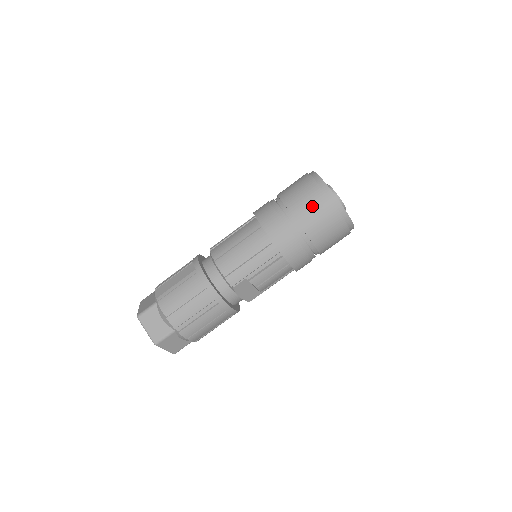
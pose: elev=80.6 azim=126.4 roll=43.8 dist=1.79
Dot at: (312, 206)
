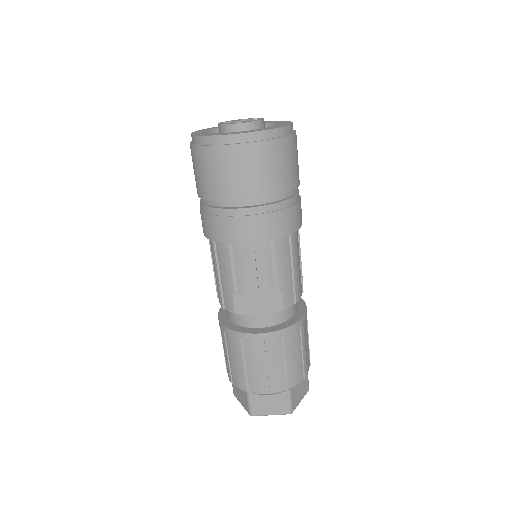
Dot at: (196, 170)
